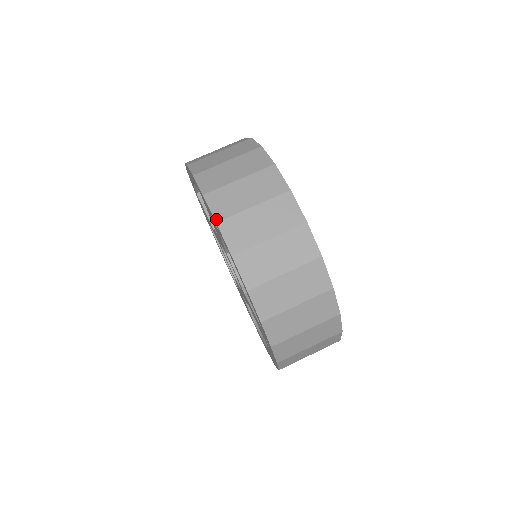
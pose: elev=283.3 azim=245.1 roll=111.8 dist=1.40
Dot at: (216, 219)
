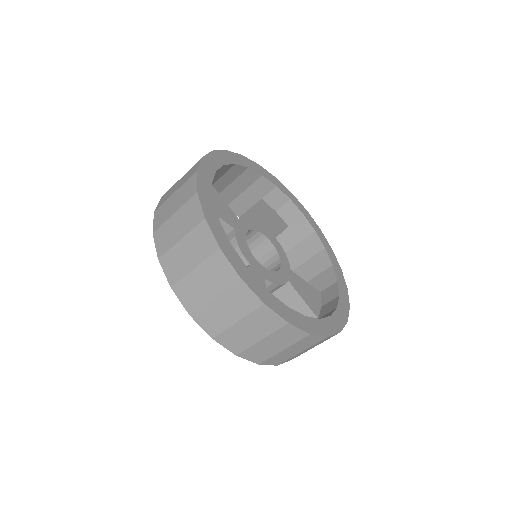
Dot at: (235, 354)
